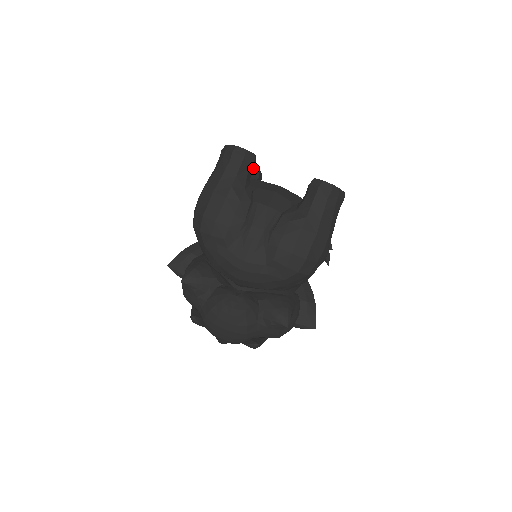
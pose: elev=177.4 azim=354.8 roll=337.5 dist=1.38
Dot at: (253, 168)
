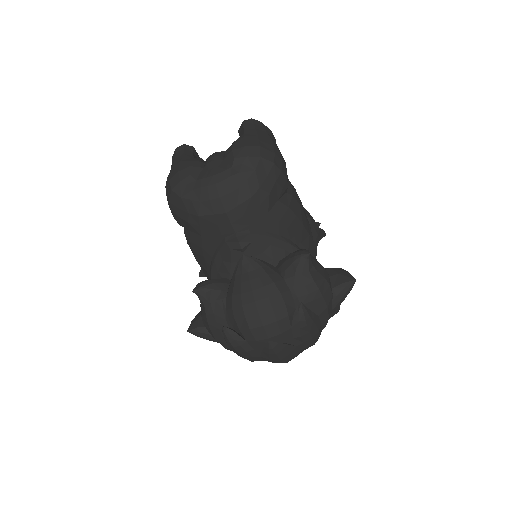
Dot at: occluded
